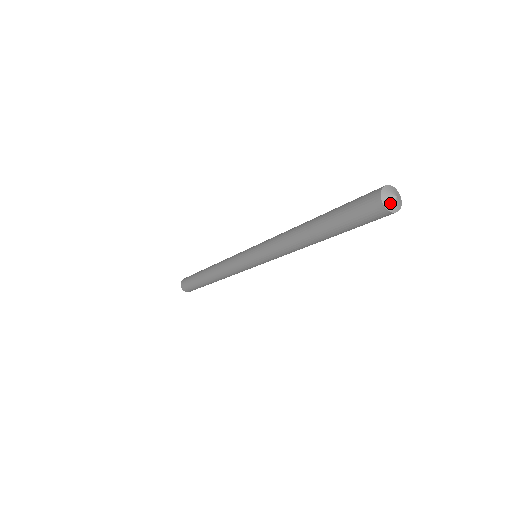
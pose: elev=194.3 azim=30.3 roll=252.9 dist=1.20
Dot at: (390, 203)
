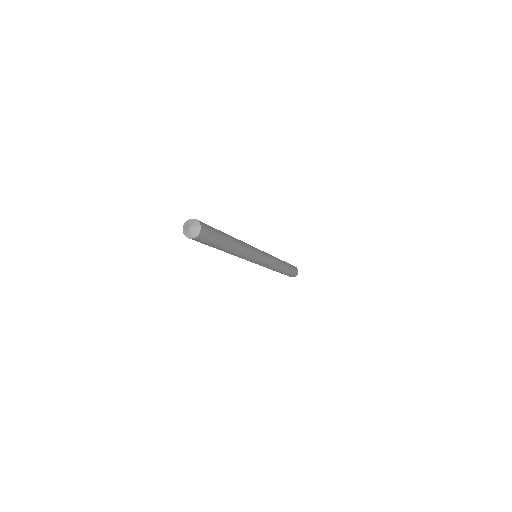
Dot at: (187, 233)
